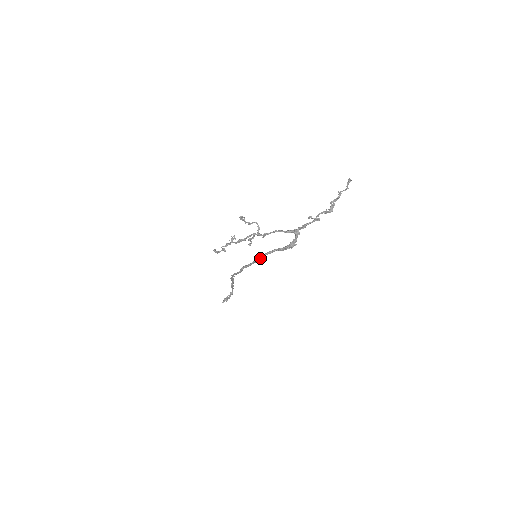
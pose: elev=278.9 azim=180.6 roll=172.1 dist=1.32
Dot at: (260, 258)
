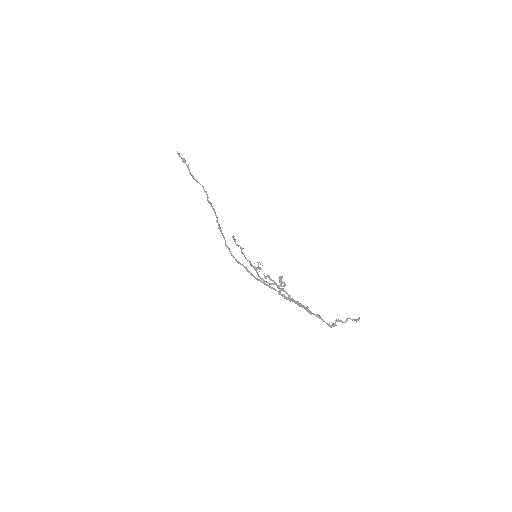
Dot at: (261, 282)
